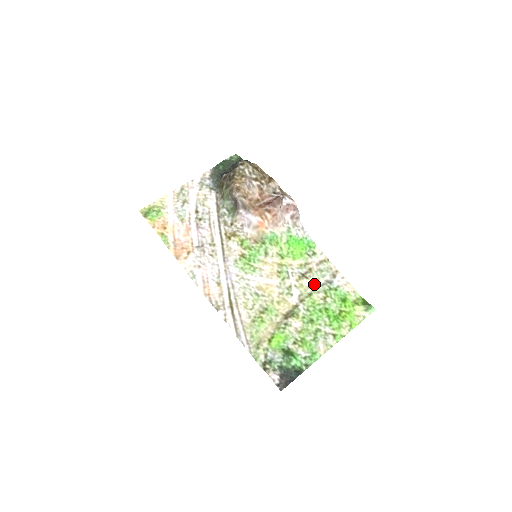
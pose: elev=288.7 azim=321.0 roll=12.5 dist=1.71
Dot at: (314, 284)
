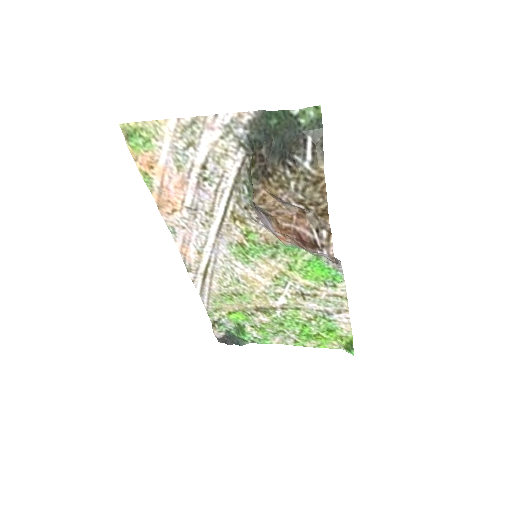
Dot at: (309, 305)
